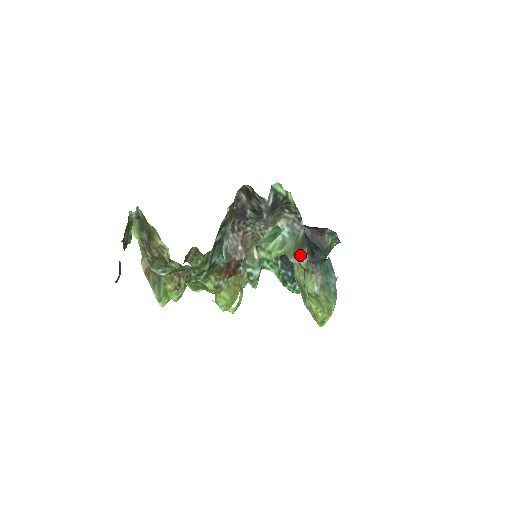
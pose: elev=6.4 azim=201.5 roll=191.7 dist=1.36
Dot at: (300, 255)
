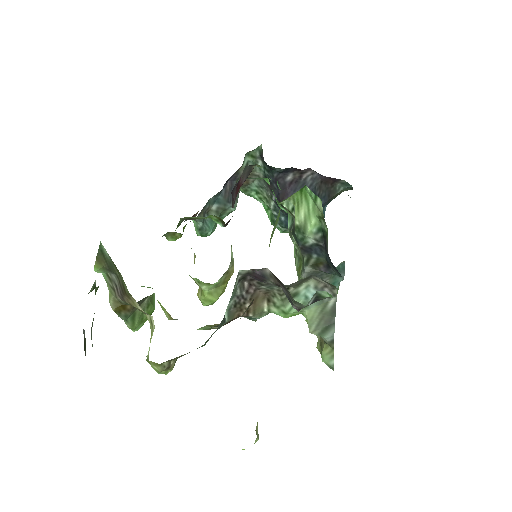
Dot at: (325, 333)
